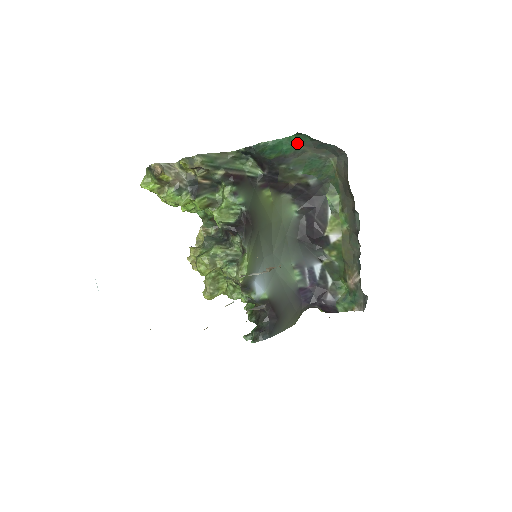
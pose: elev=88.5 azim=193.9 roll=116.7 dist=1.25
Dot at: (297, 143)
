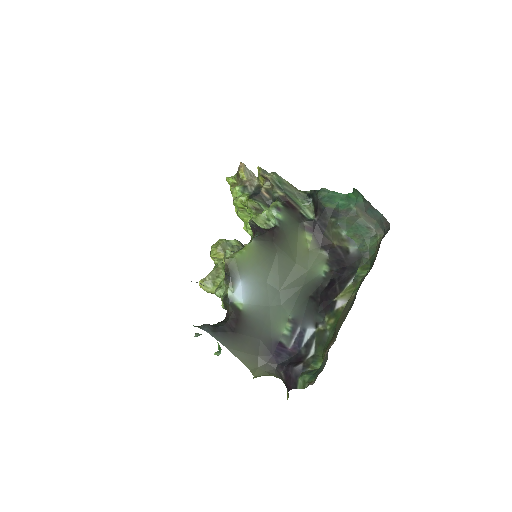
Dot at: (352, 202)
